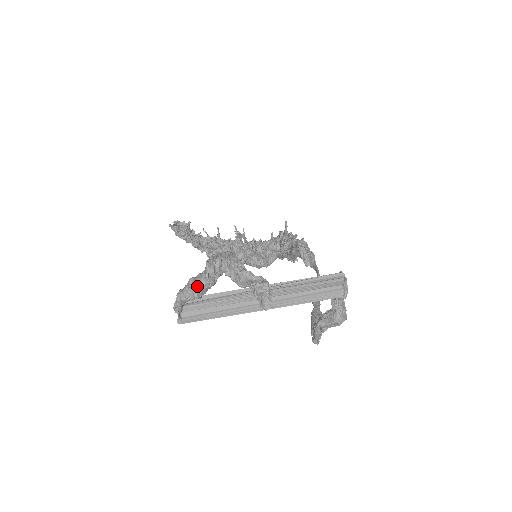
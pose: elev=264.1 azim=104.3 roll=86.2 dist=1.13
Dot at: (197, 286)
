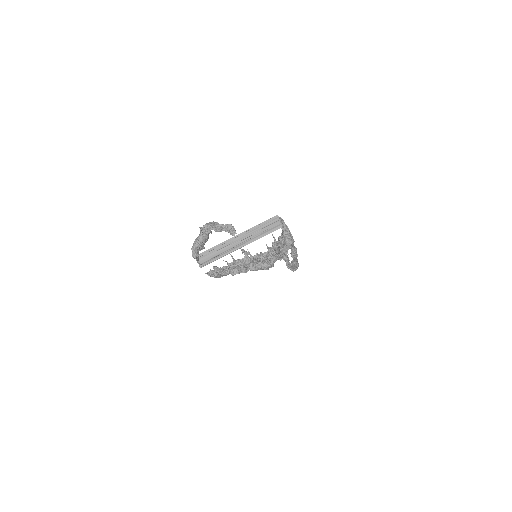
Dot at: (199, 240)
